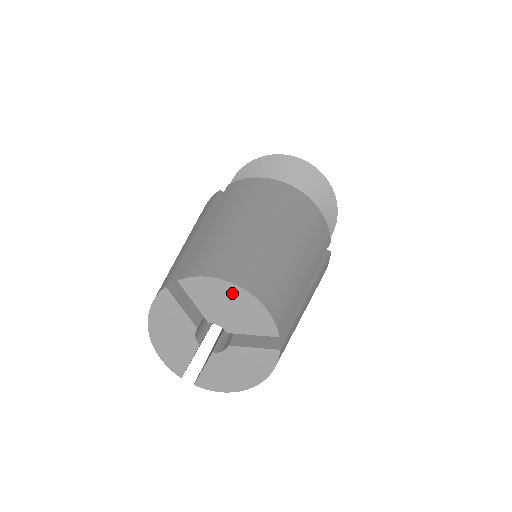
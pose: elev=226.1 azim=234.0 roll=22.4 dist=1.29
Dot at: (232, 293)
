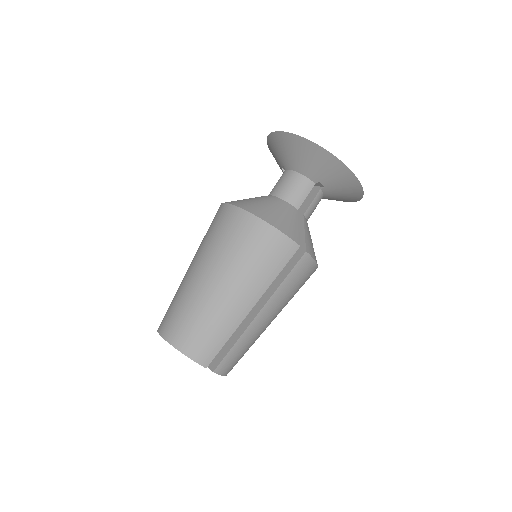
Dot at: occluded
